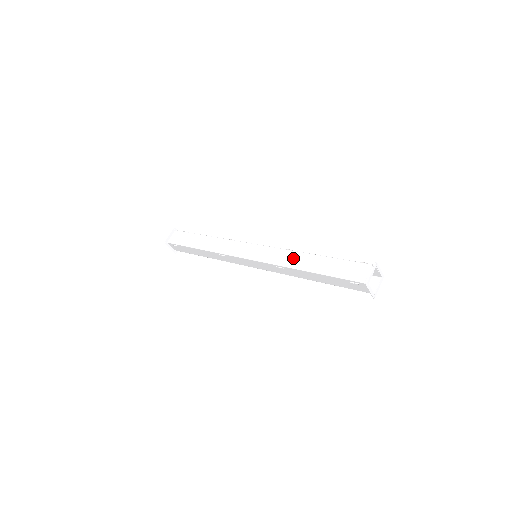
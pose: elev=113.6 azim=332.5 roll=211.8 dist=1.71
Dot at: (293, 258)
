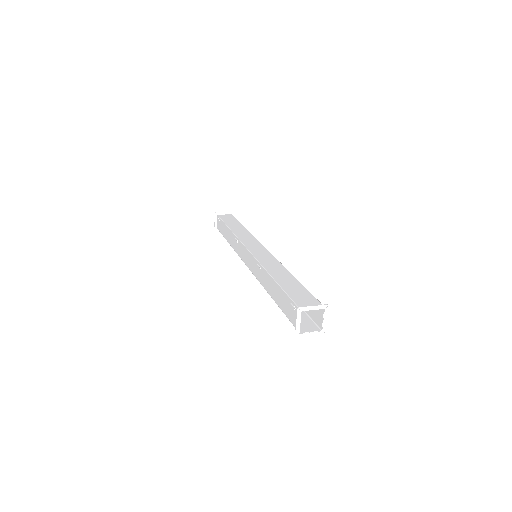
Dot at: (275, 266)
